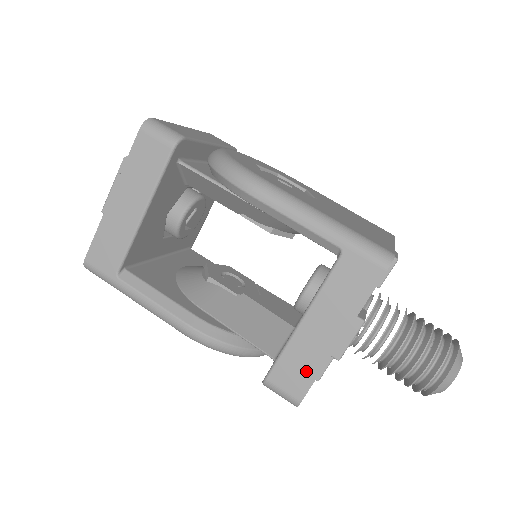
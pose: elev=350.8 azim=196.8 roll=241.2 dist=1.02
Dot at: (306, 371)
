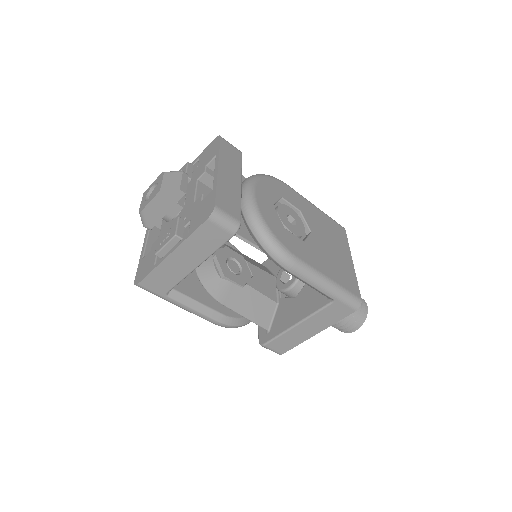
Dot at: (290, 344)
